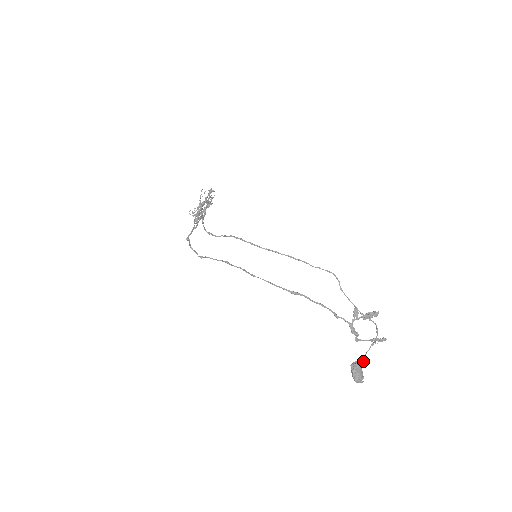
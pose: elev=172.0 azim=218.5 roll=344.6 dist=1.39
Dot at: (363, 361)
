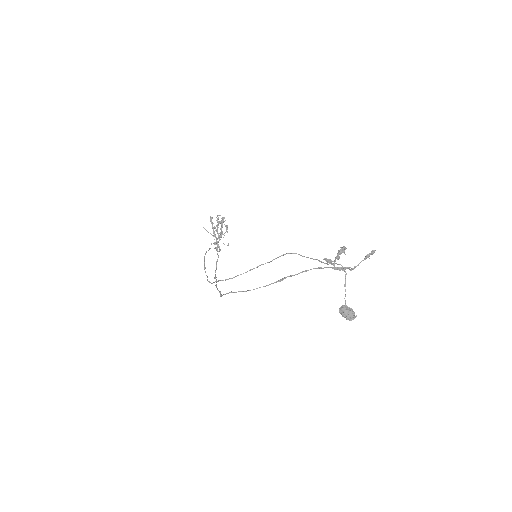
Dot at: (345, 303)
